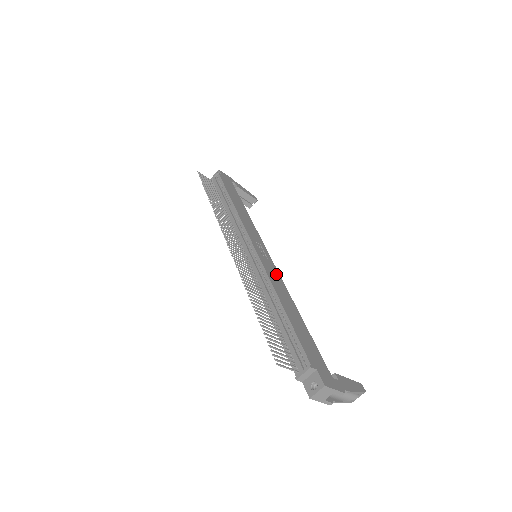
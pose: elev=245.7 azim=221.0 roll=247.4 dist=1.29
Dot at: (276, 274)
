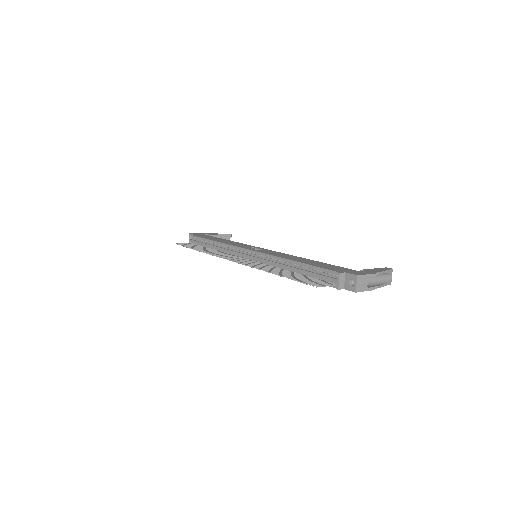
Dot at: (277, 253)
